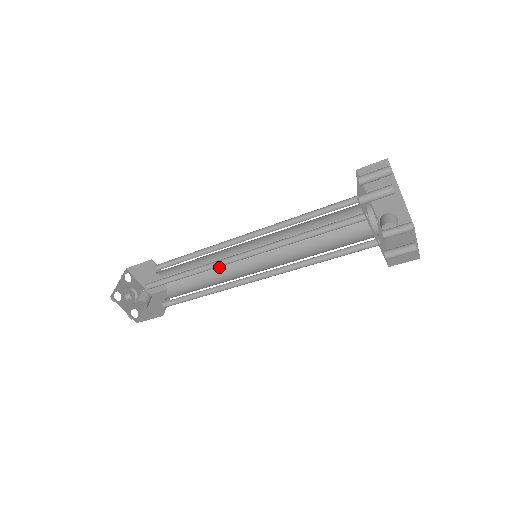
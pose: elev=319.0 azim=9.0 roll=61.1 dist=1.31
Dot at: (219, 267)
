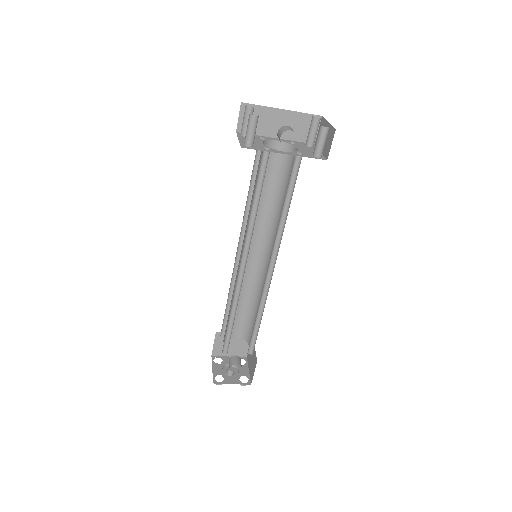
Dot at: (253, 290)
